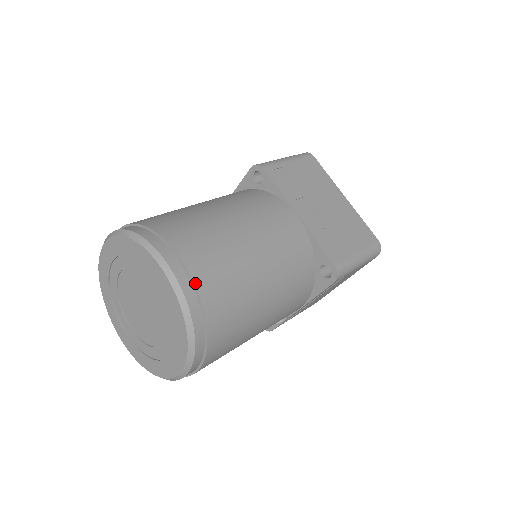
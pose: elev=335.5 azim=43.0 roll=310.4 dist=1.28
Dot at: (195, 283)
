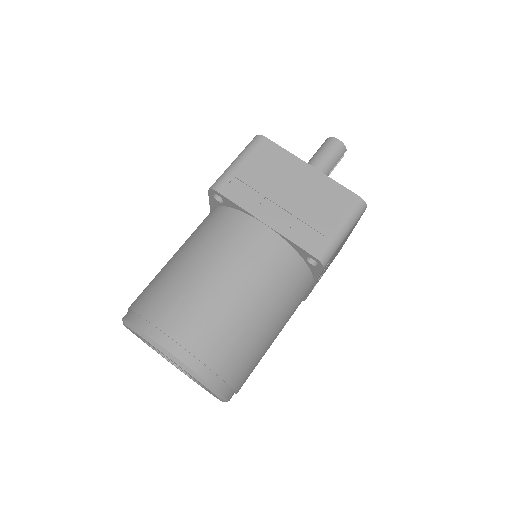
Dot at: occluded
